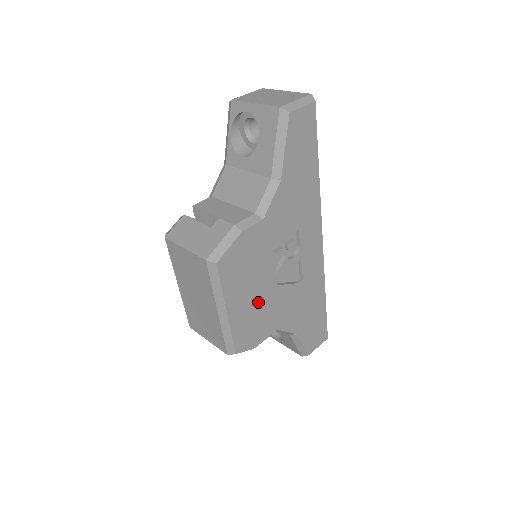
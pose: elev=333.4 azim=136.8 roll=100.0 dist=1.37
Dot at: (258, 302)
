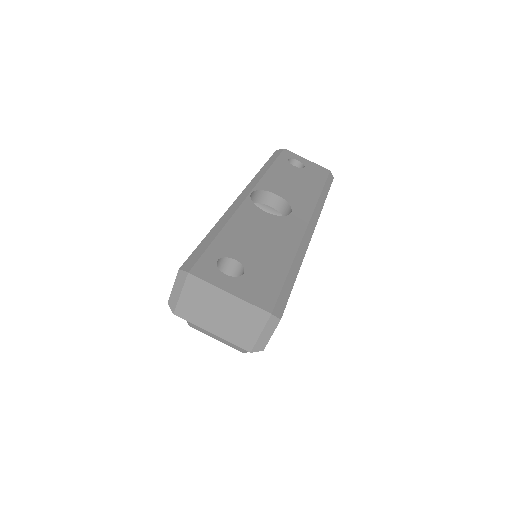
Dot at: occluded
